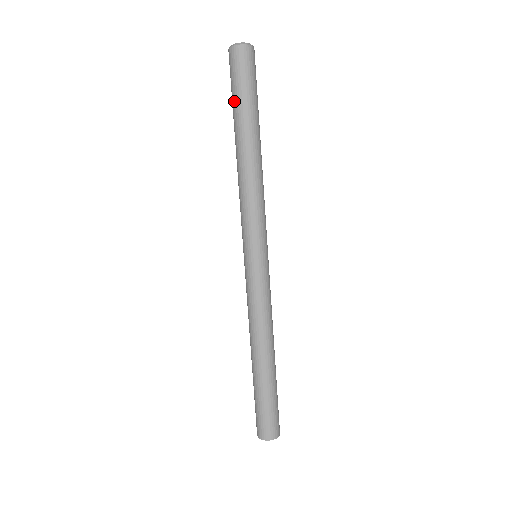
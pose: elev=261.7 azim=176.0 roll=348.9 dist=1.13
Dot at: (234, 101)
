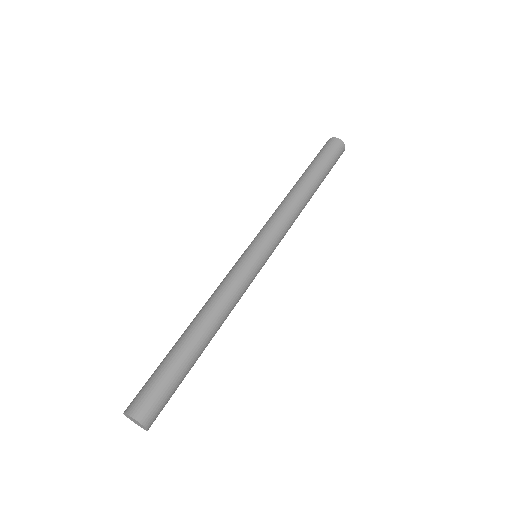
Dot at: (312, 161)
